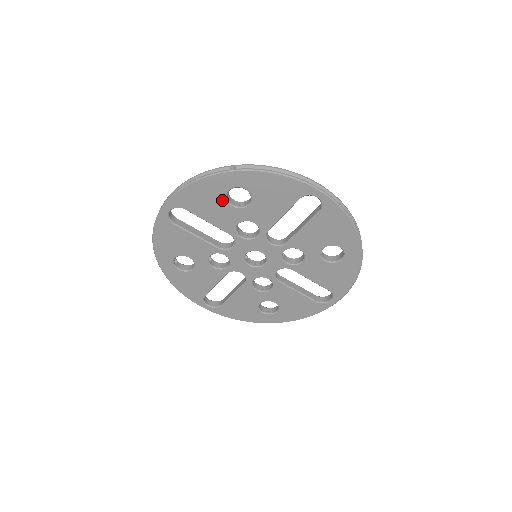
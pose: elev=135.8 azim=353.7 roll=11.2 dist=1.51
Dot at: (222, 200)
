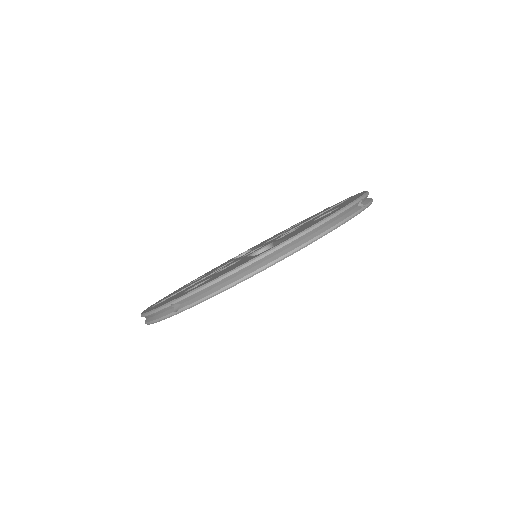
Dot at: occluded
